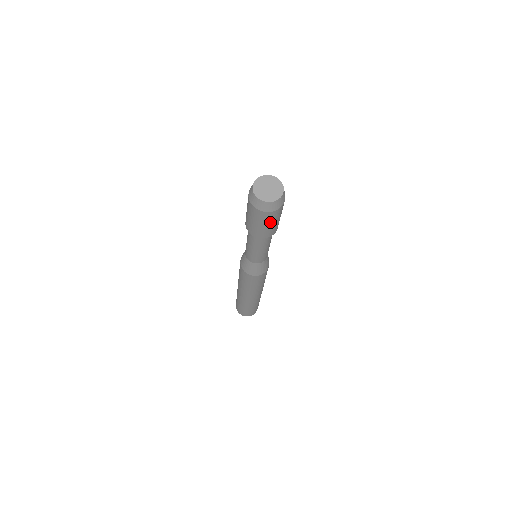
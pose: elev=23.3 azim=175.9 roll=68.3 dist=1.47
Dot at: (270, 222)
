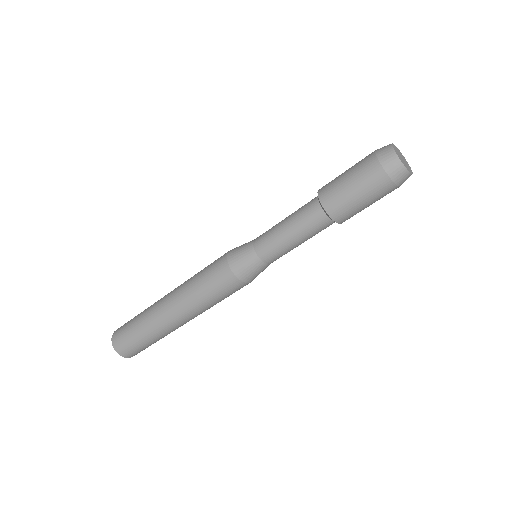
Dot at: (364, 192)
